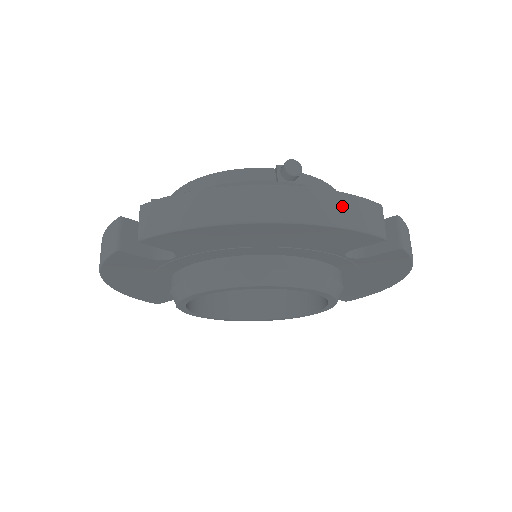
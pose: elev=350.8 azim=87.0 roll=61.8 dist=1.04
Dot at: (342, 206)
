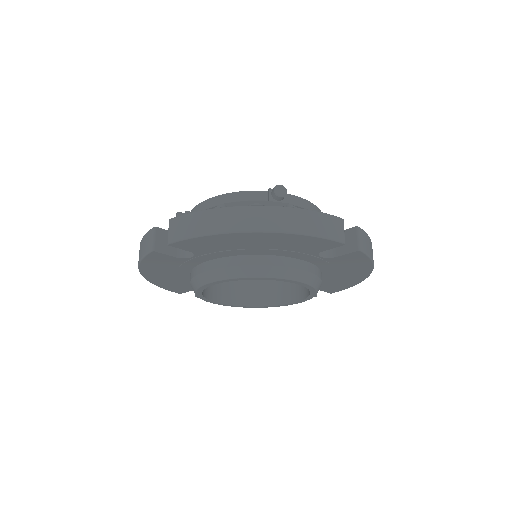
Dot at: (311, 220)
